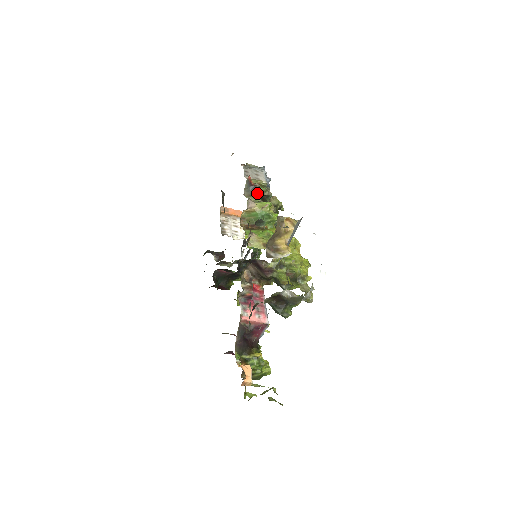
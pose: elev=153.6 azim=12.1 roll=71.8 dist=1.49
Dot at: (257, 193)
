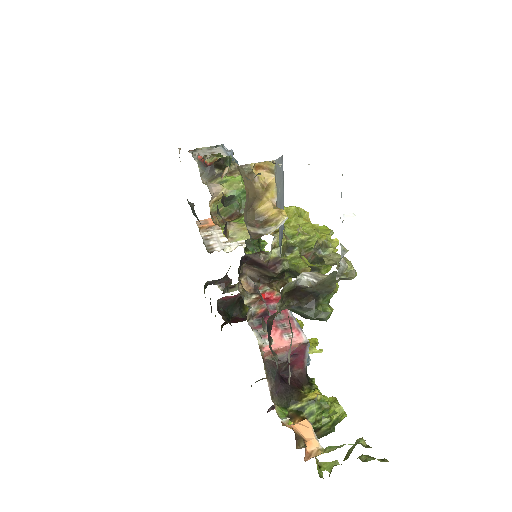
Dot at: occluded
